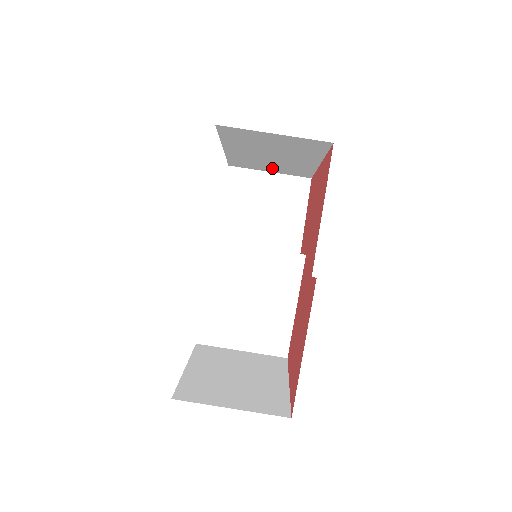
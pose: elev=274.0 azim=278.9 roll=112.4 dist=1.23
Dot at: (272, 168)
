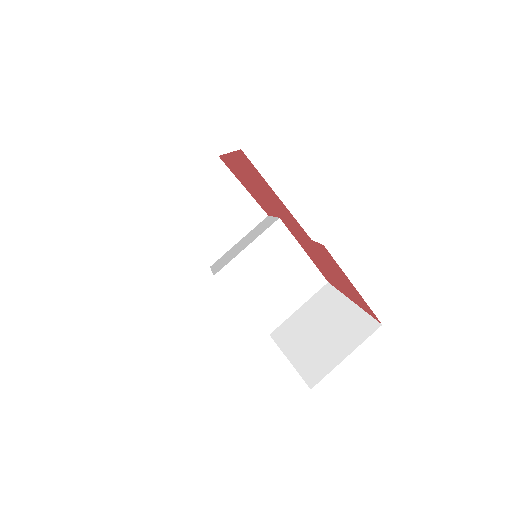
Dot at: occluded
